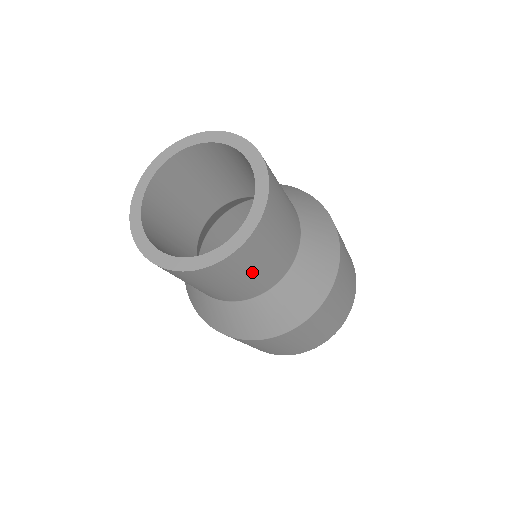
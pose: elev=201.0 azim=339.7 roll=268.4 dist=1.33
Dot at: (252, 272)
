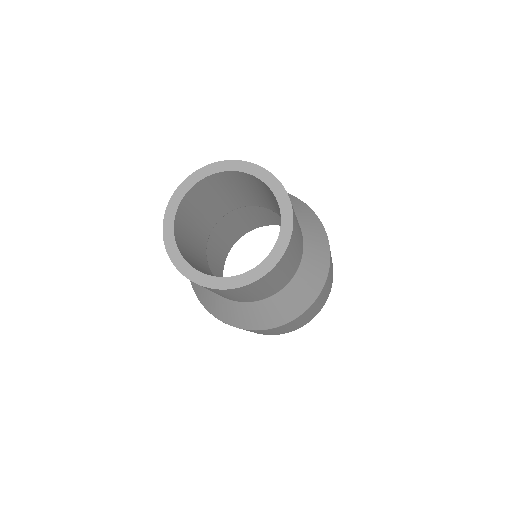
Dot at: (298, 235)
